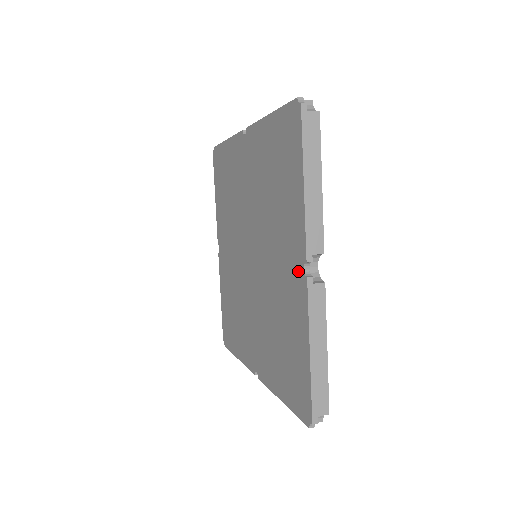
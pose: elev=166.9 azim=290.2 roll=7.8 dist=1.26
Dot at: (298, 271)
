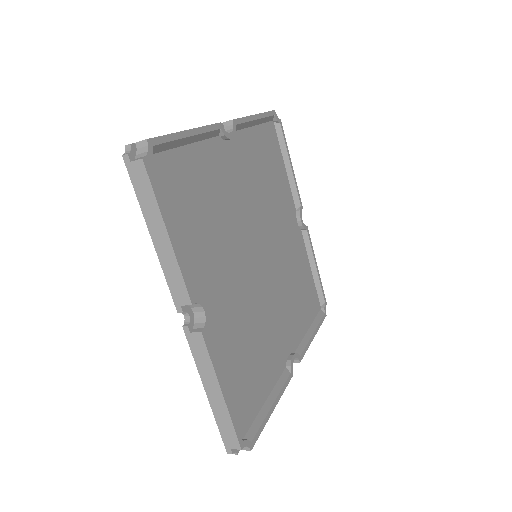
Dot at: occluded
